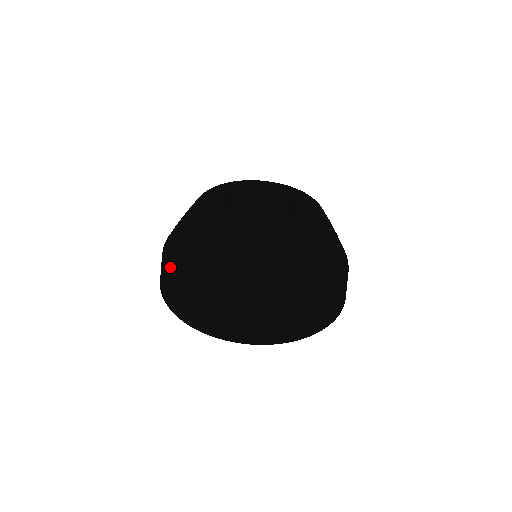
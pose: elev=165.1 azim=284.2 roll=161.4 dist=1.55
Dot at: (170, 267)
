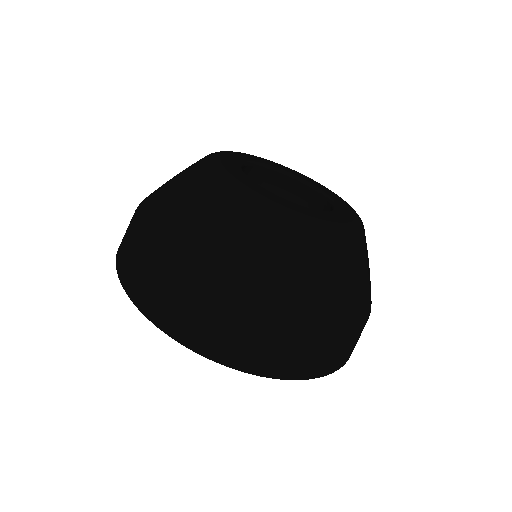
Dot at: (215, 291)
